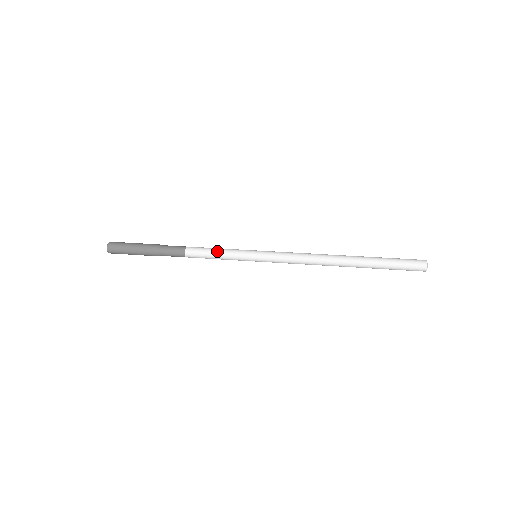
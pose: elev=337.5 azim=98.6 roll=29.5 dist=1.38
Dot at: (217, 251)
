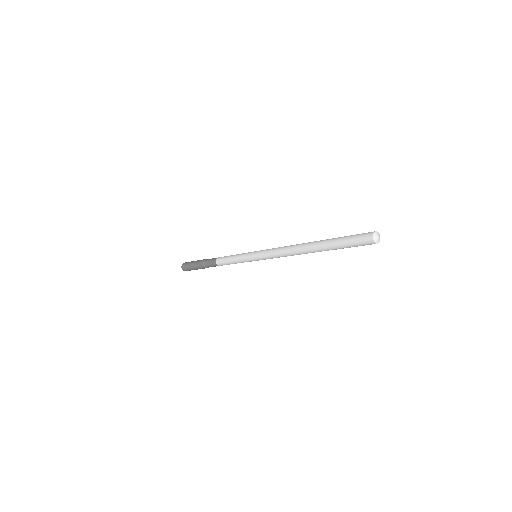
Dot at: (232, 256)
